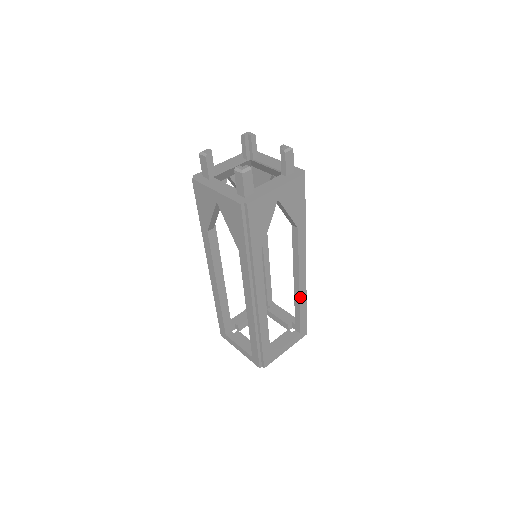
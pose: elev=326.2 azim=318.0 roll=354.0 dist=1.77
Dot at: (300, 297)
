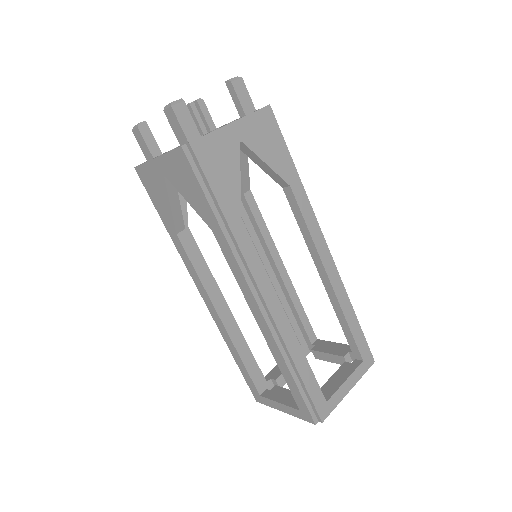
Dot at: (338, 298)
